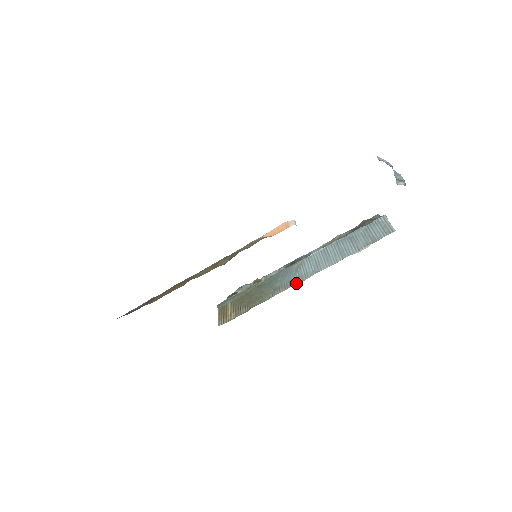
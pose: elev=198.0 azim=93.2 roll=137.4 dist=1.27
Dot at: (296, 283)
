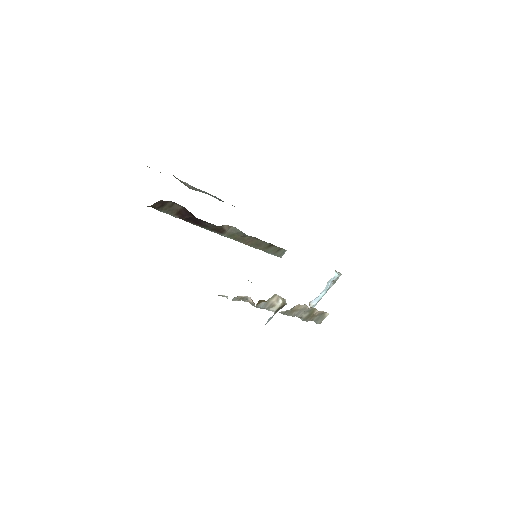
Dot at: occluded
